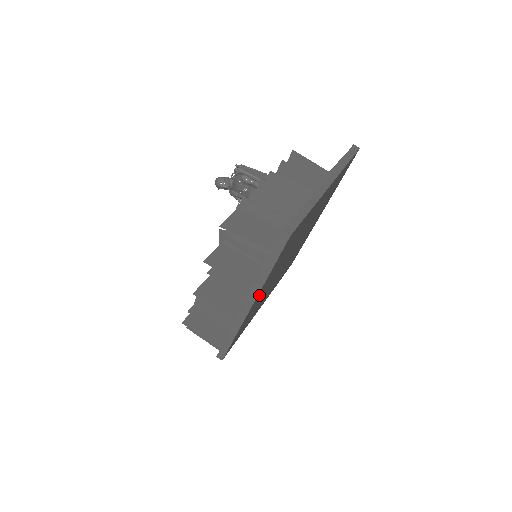
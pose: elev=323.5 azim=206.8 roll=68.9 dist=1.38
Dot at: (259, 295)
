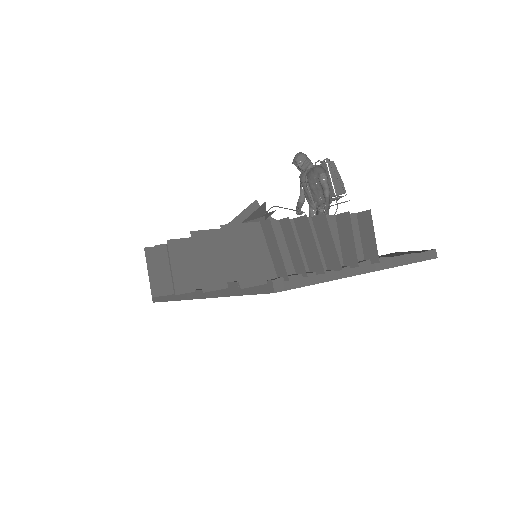
Dot at: occluded
